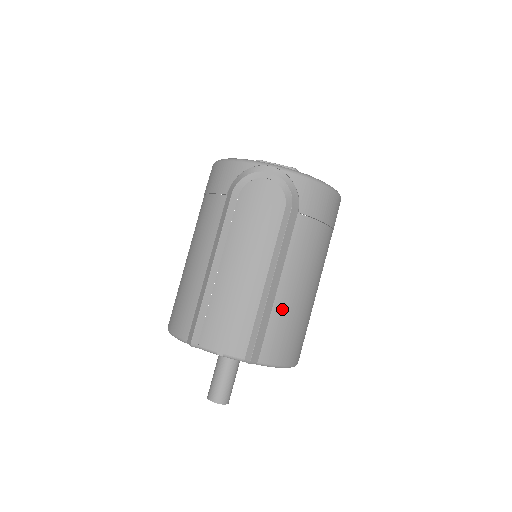
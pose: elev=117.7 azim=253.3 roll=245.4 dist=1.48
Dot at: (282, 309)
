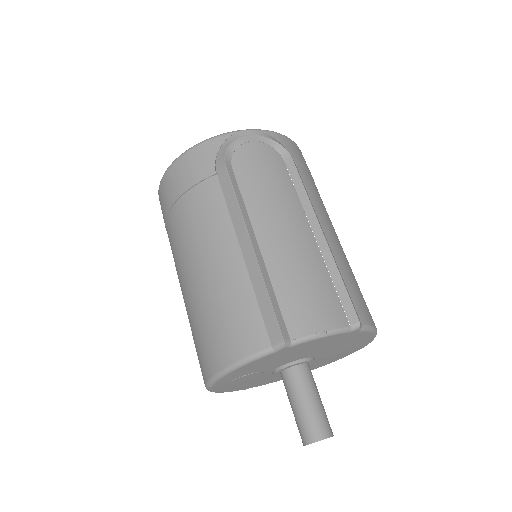
Dot at: (342, 262)
